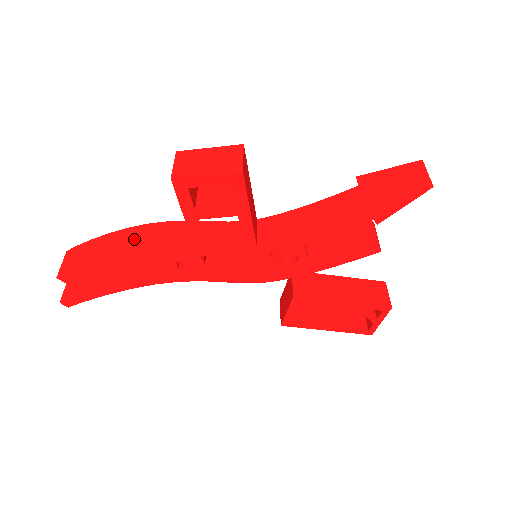
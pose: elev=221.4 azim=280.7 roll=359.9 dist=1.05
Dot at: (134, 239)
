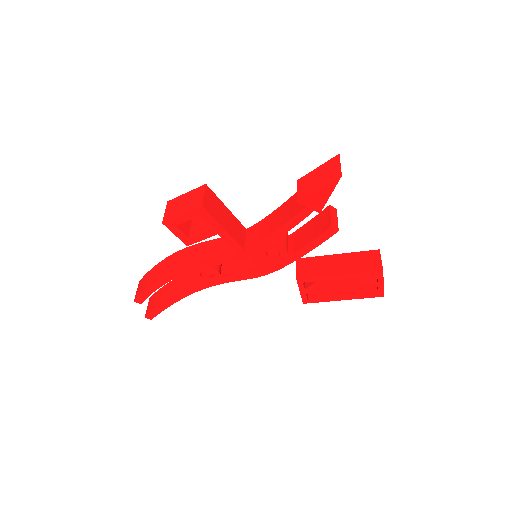
Dot at: (169, 265)
